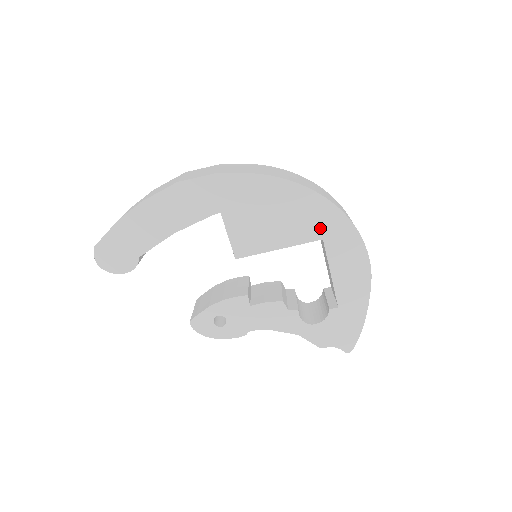
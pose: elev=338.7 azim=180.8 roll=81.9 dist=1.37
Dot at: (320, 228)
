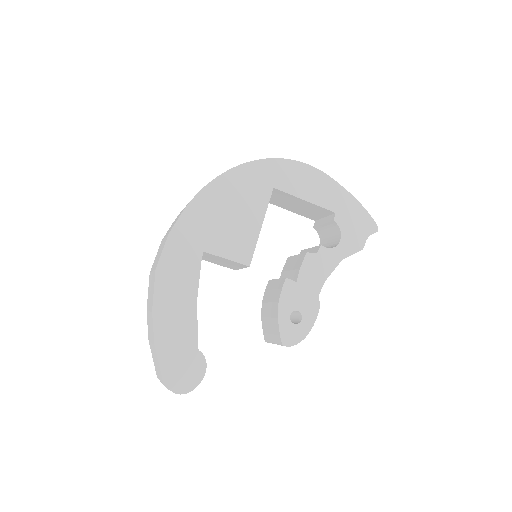
Dot at: (263, 184)
